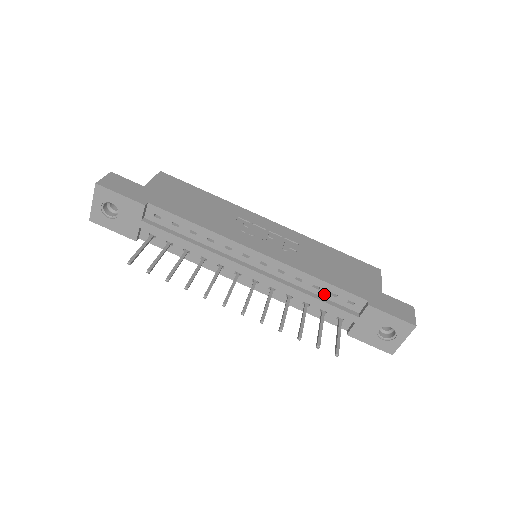
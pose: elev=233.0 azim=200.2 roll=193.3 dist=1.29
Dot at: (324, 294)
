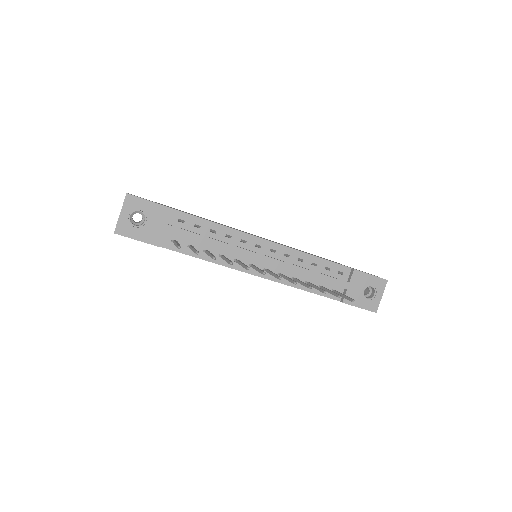
Dot at: (320, 270)
